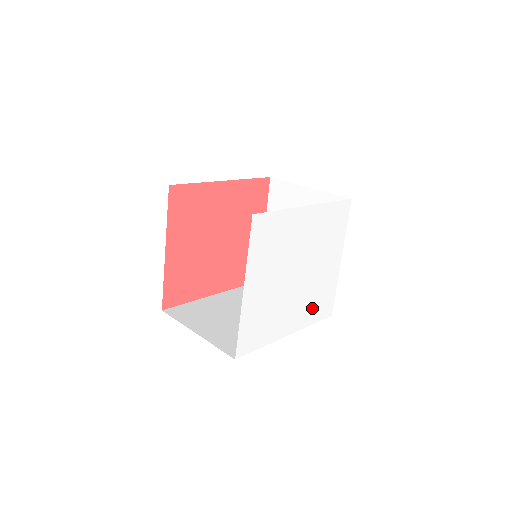
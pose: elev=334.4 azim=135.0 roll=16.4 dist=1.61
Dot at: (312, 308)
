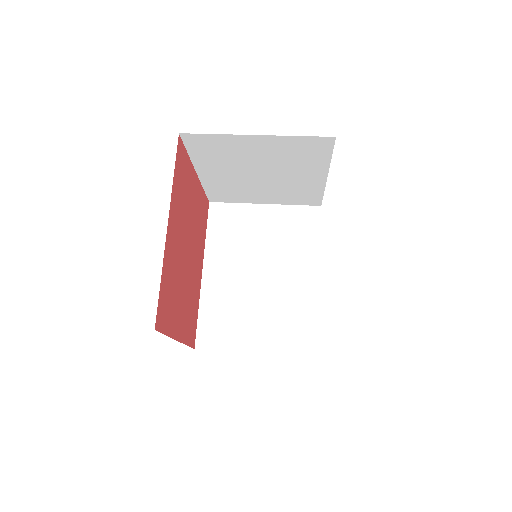
Dot at: occluded
